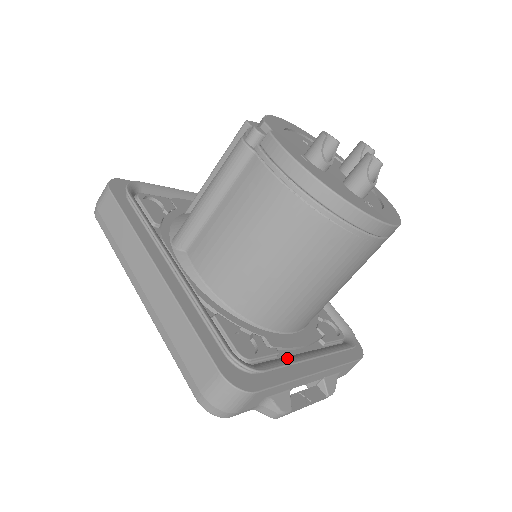
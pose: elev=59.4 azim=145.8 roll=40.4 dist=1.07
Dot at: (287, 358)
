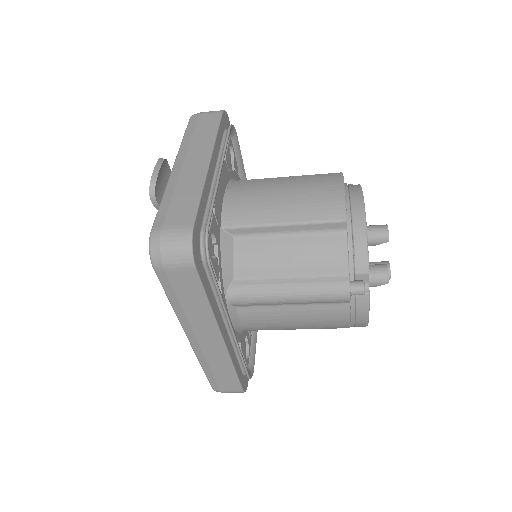
Dot at: (254, 336)
